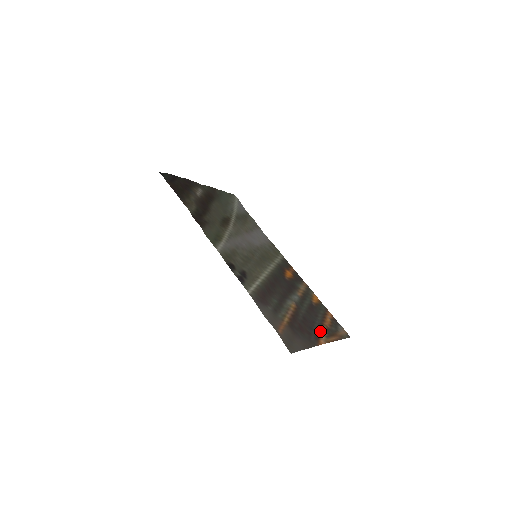
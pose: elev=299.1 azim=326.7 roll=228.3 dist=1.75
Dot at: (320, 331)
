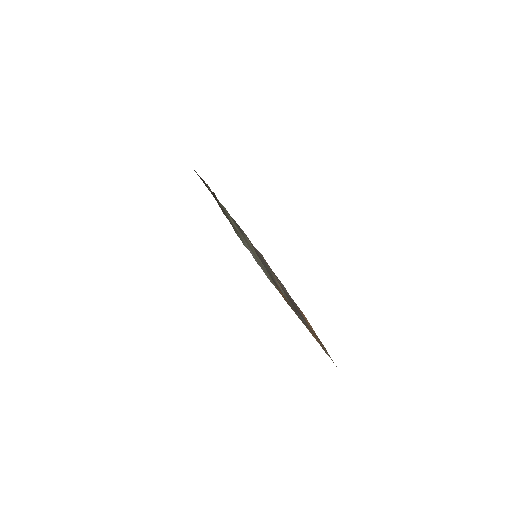
Dot at: (305, 320)
